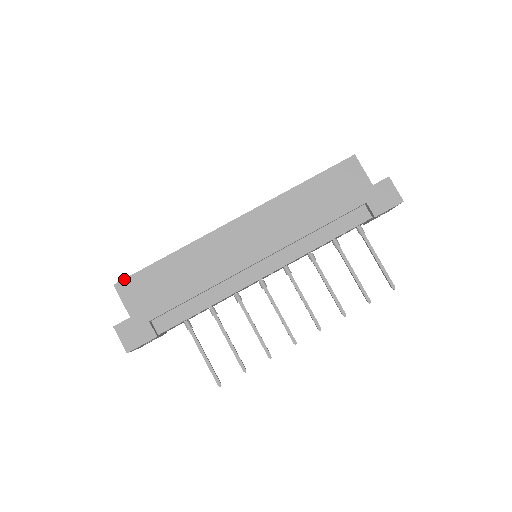
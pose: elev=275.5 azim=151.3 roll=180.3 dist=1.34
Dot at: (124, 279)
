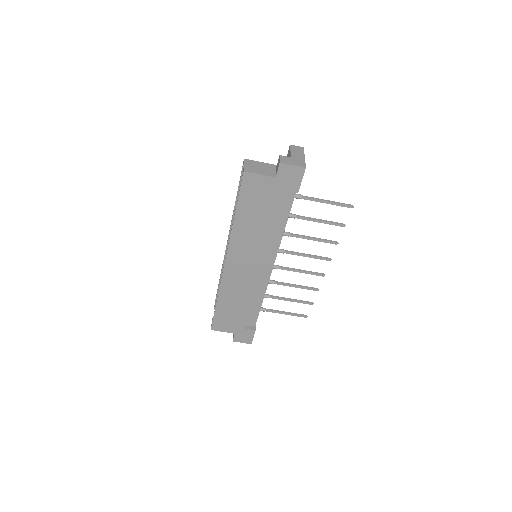
Dot at: (212, 325)
